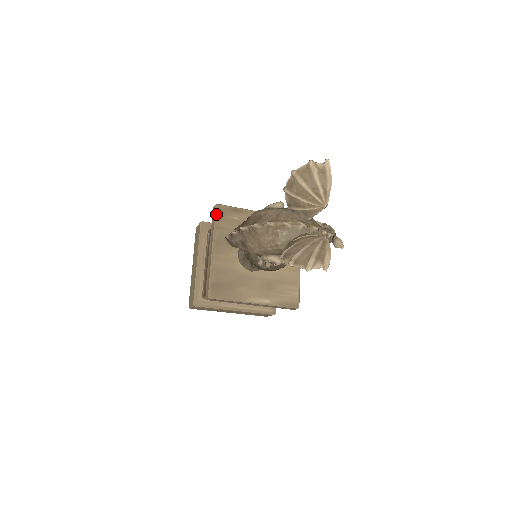
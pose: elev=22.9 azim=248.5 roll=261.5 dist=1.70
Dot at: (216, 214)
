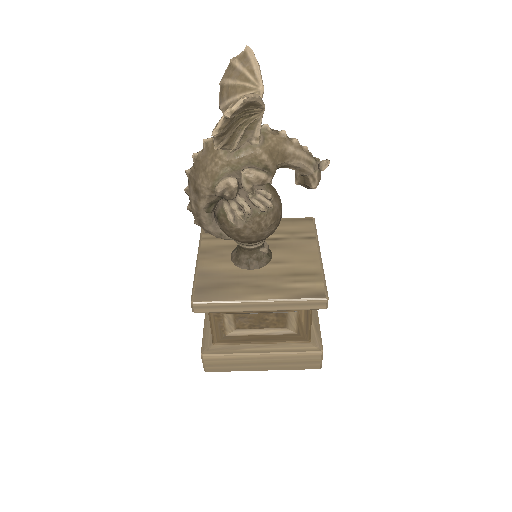
Dot at: occluded
